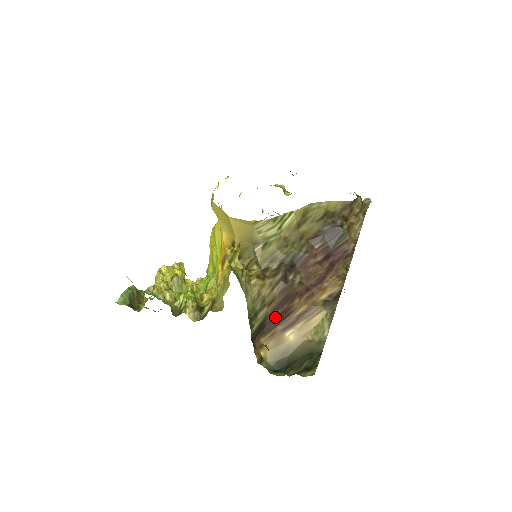
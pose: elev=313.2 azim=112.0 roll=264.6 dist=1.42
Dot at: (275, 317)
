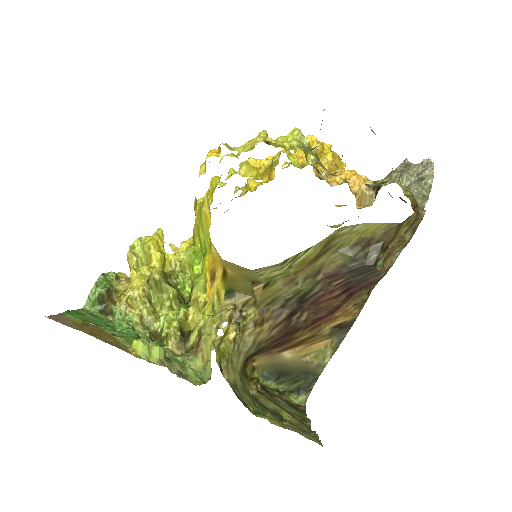
Dot at: (272, 346)
